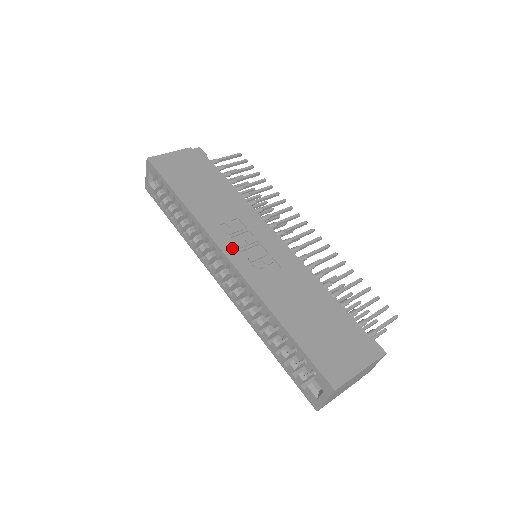
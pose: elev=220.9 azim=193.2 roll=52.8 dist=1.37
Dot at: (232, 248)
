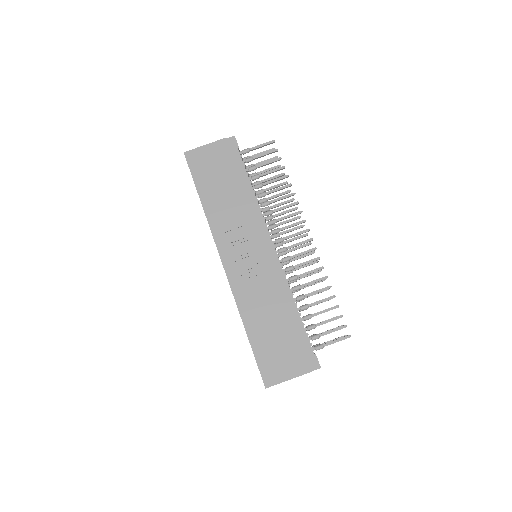
Dot at: (229, 257)
